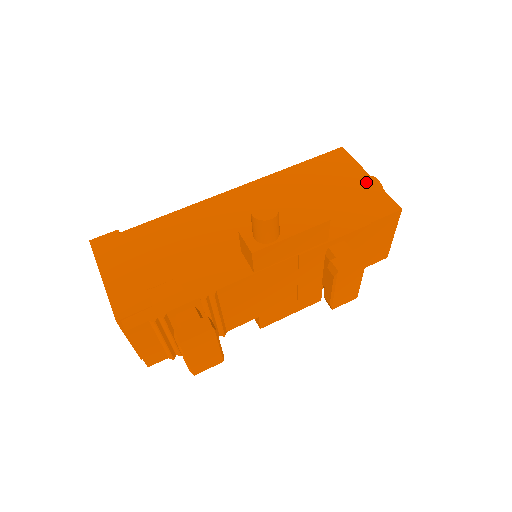
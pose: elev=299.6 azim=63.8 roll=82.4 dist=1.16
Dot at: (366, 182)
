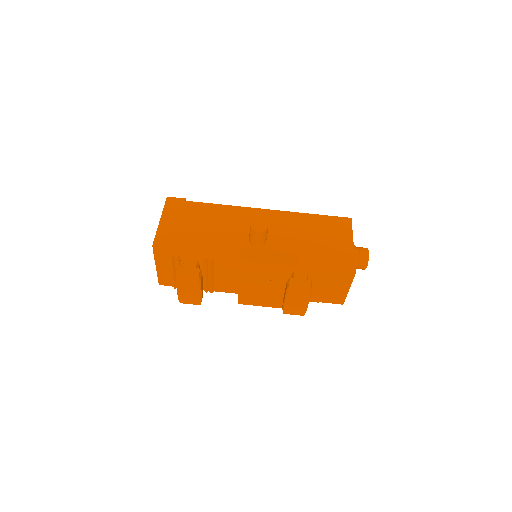
Dot at: (348, 246)
